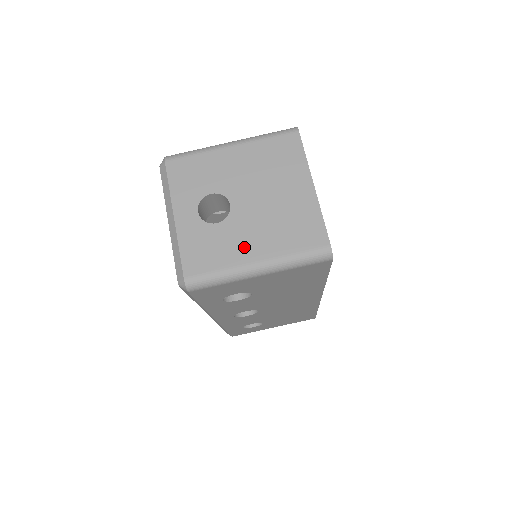
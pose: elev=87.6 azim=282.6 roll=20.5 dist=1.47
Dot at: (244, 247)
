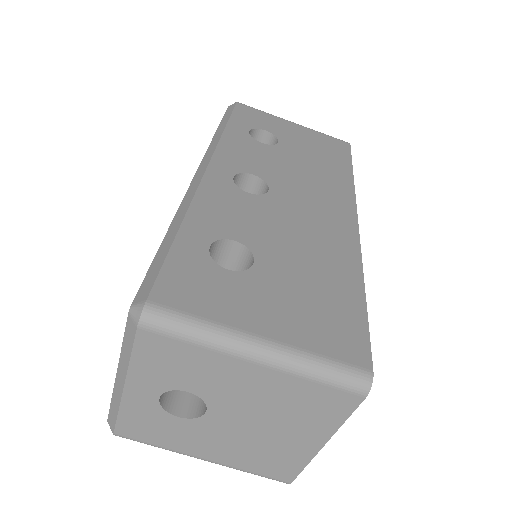
Dot at: (197, 446)
